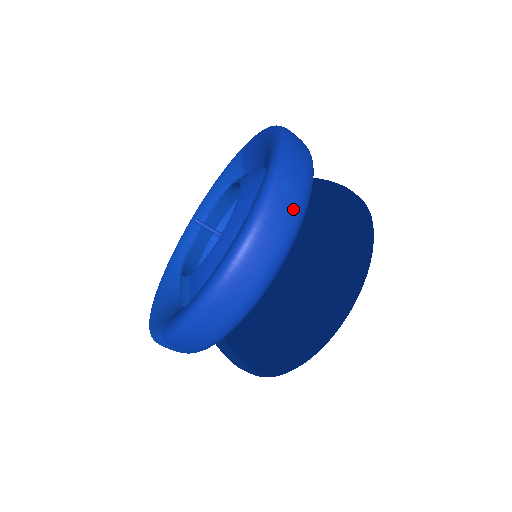
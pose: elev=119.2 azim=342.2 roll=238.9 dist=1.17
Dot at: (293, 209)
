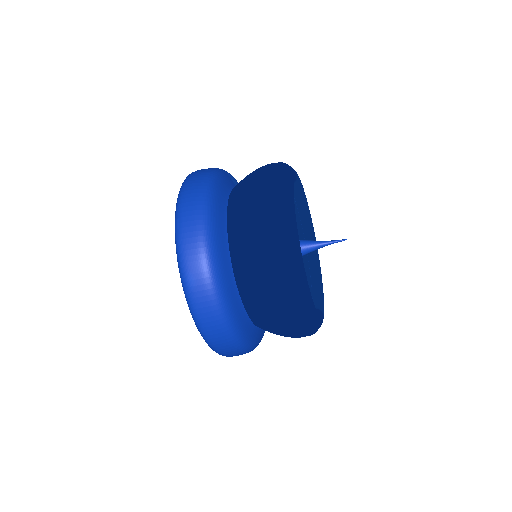
Dot at: (206, 291)
